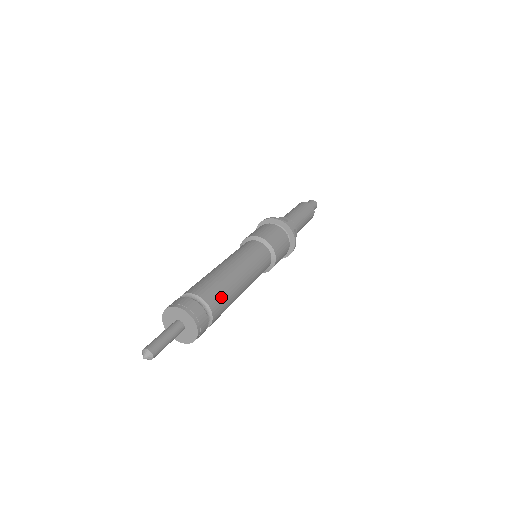
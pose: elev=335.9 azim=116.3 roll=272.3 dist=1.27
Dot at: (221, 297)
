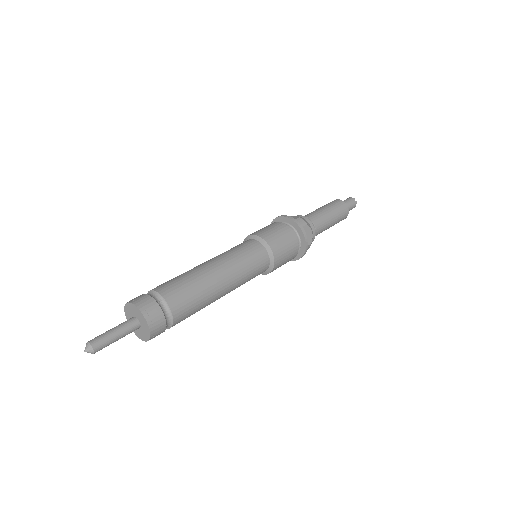
Dot at: (185, 293)
